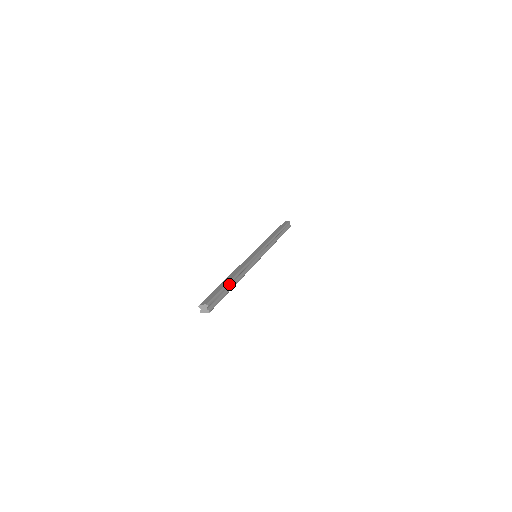
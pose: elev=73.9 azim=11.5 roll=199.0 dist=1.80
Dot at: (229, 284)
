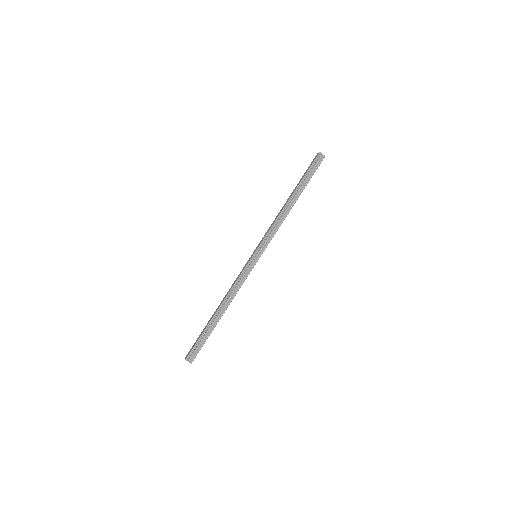
Dot at: (212, 322)
